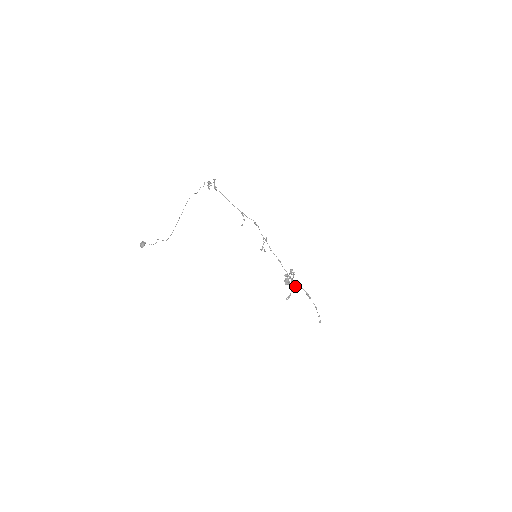
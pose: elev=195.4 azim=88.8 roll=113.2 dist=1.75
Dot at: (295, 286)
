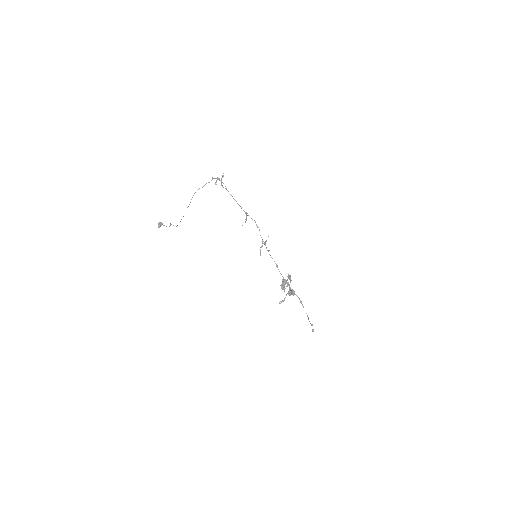
Dot at: (290, 292)
